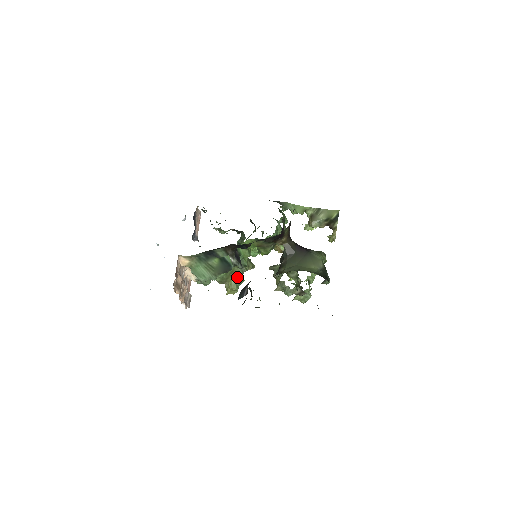
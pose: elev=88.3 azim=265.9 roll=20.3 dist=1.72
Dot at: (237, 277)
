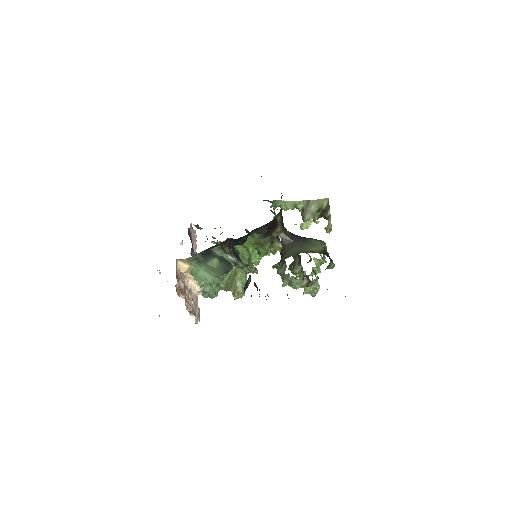
Dot at: (241, 279)
